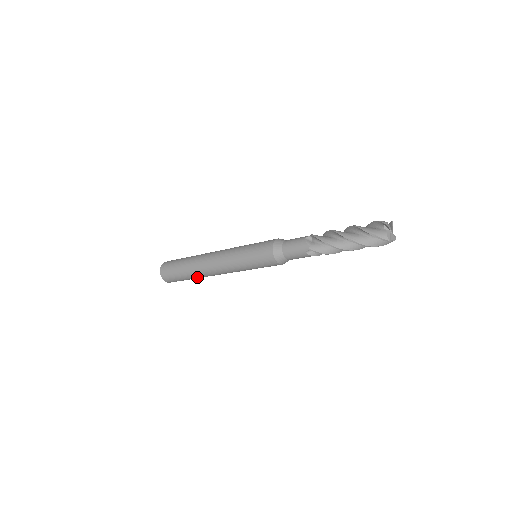
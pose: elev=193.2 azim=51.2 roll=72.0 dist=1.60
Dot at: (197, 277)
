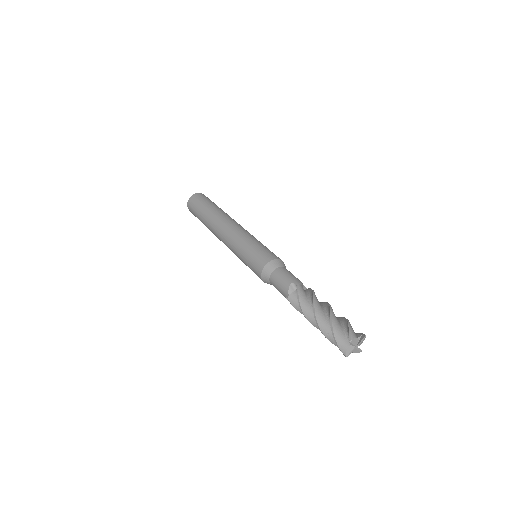
Dot at: occluded
